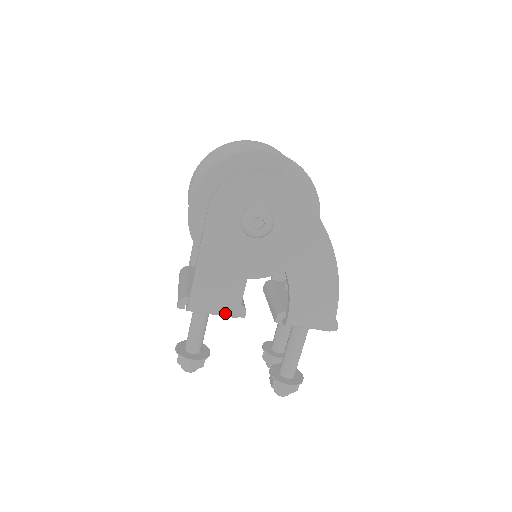
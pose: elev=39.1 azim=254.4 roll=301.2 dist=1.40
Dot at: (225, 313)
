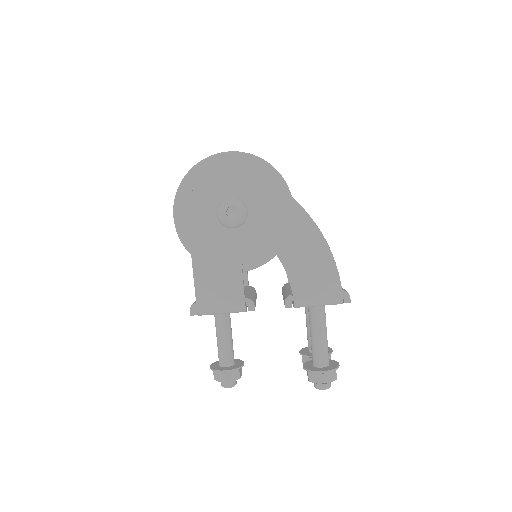
Dot at: (232, 308)
